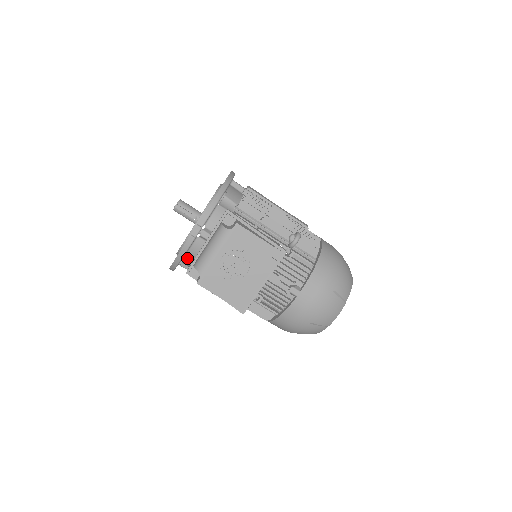
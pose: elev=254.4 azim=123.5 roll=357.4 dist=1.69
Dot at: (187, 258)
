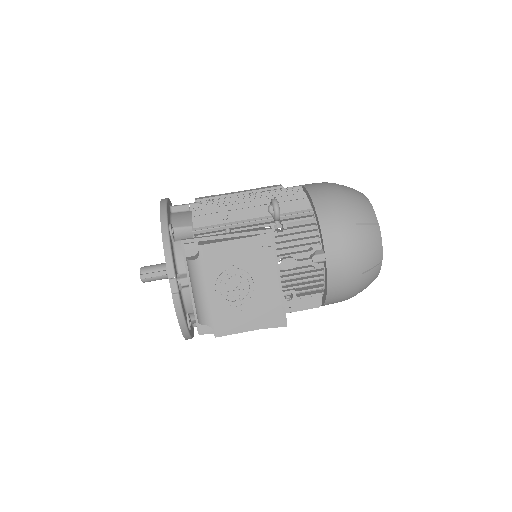
Dot at: (192, 316)
